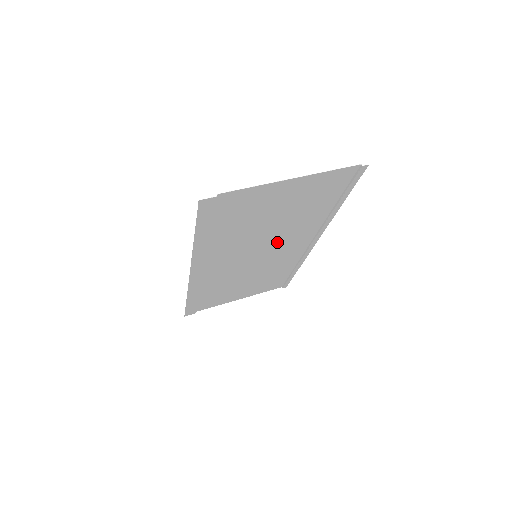
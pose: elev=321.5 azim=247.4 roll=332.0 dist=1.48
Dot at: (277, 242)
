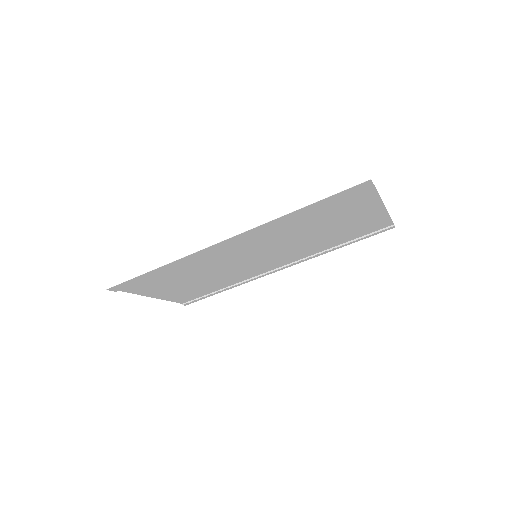
Dot at: (281, 252)
